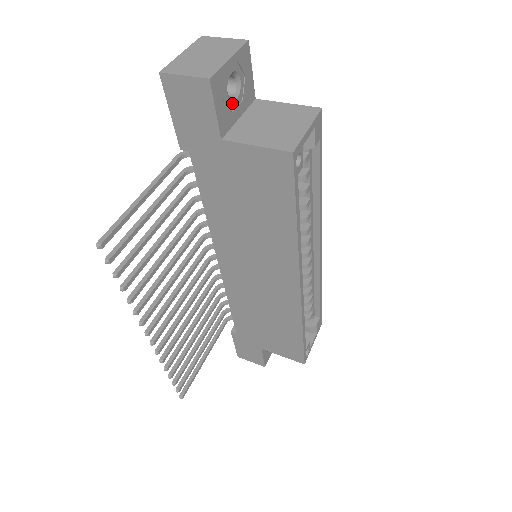
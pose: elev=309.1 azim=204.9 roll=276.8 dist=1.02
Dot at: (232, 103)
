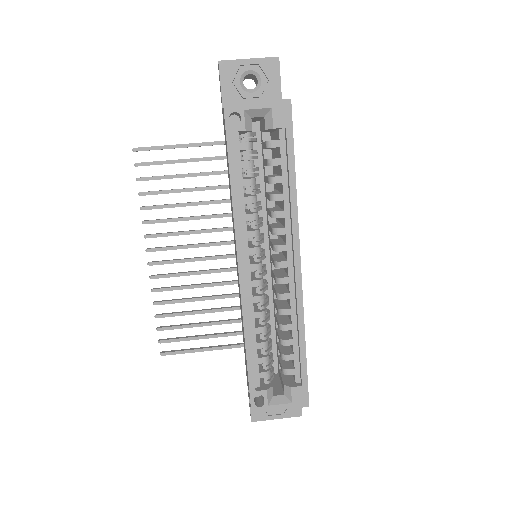
Dot at: (245, 92)
